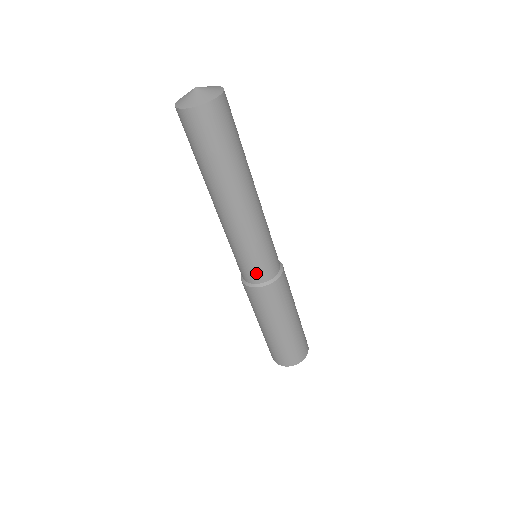
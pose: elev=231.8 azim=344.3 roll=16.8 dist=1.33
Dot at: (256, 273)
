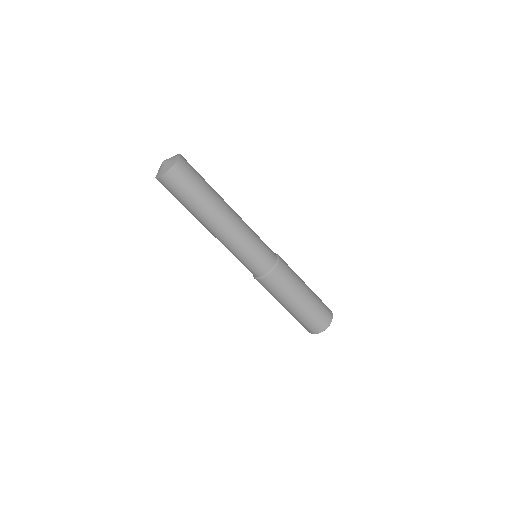
Dot at: (250, 270)
